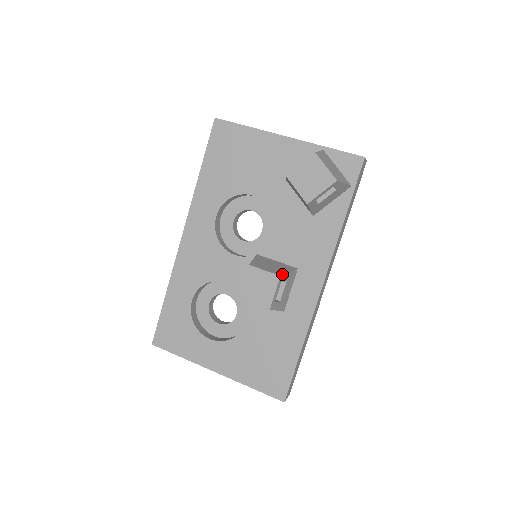
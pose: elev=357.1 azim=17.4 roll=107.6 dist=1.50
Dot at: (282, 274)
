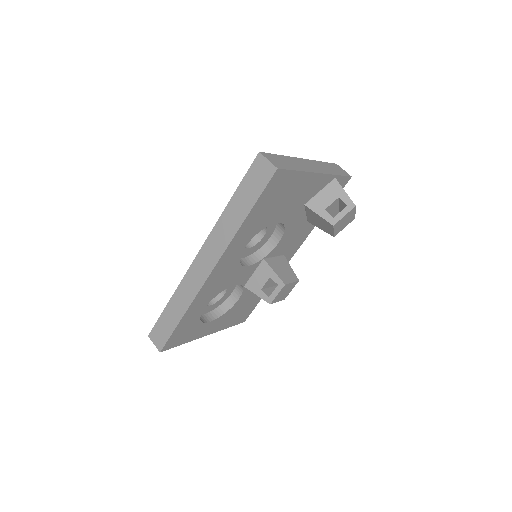
Dot at: occluded
